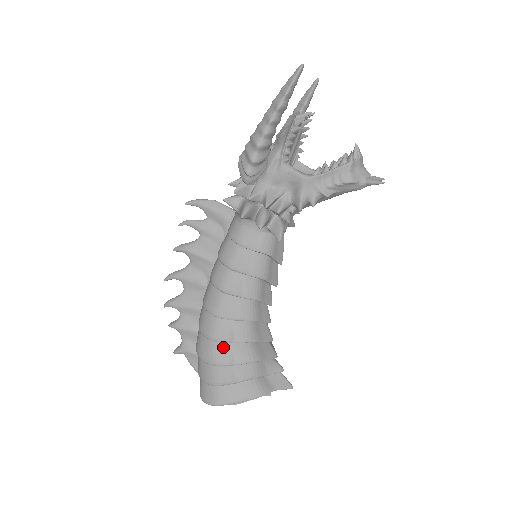
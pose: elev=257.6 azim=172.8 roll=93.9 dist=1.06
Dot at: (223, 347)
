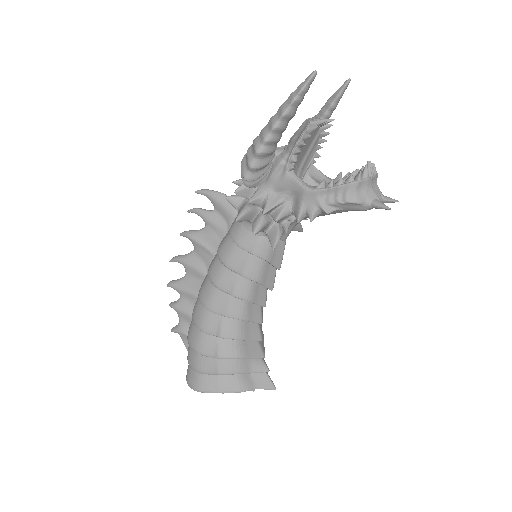
Dot at: (209, 339)
